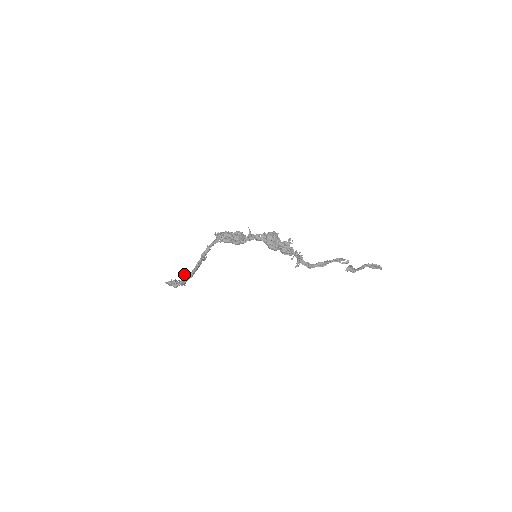
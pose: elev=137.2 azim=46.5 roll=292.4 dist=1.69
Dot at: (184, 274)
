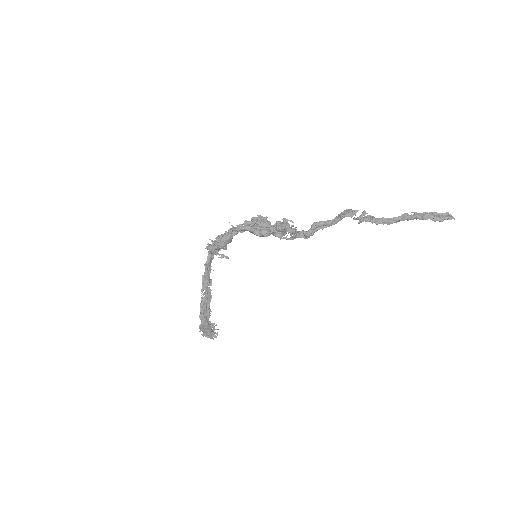
Dot at: occluded
